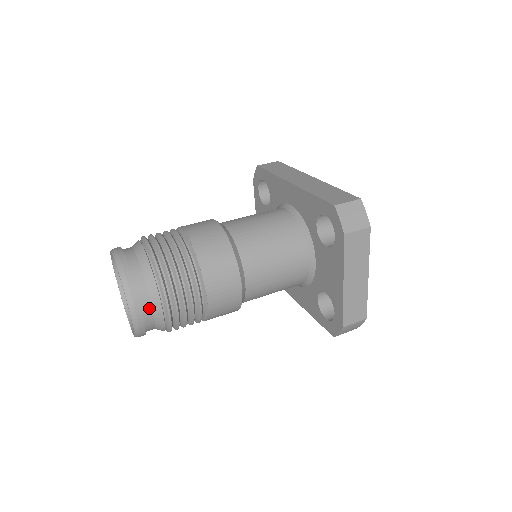
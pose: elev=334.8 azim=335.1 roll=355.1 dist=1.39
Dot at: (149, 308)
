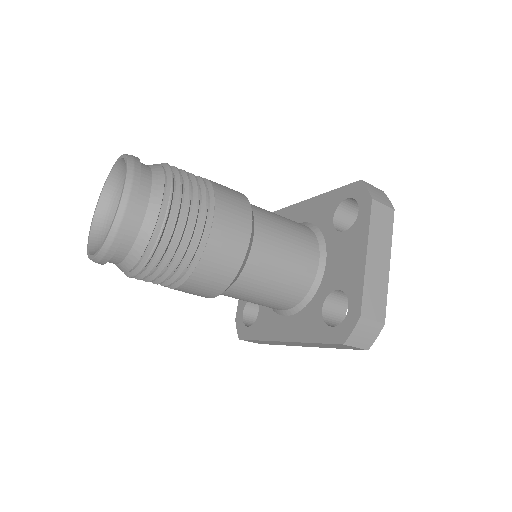
Dot at: (145, 200)
